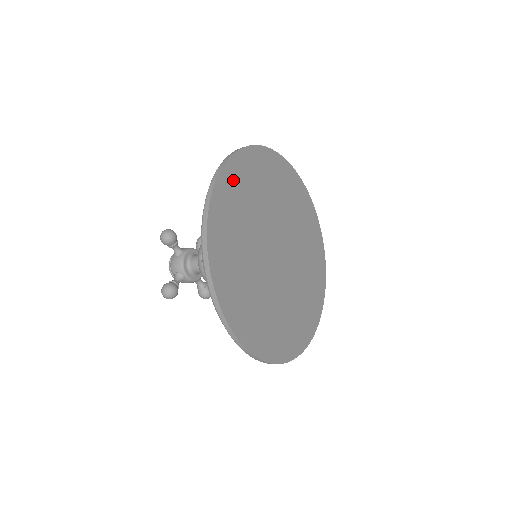
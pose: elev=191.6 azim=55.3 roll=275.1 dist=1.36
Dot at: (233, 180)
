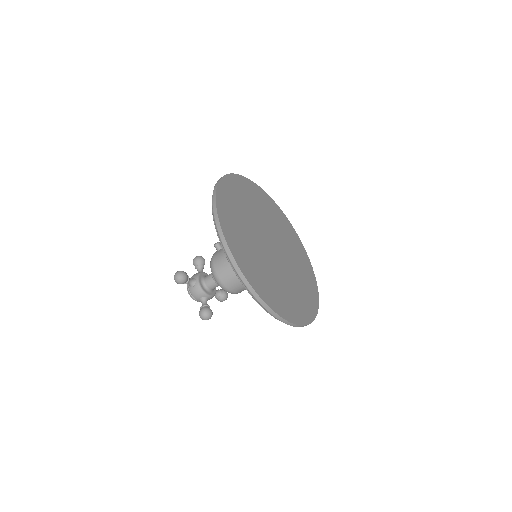
Dot at: (256, 192)
